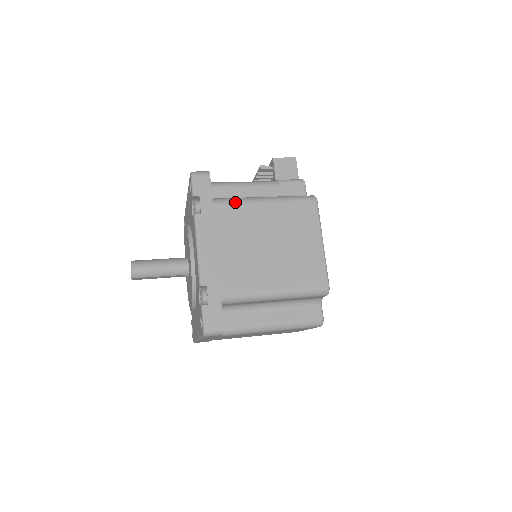
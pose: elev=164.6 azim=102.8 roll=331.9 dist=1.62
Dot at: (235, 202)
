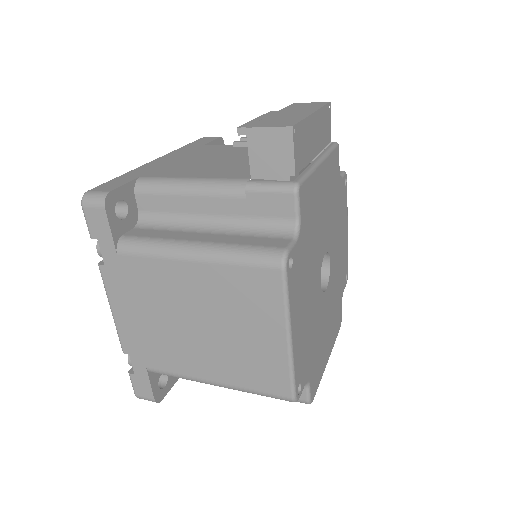
Dot at: (147, 254)
